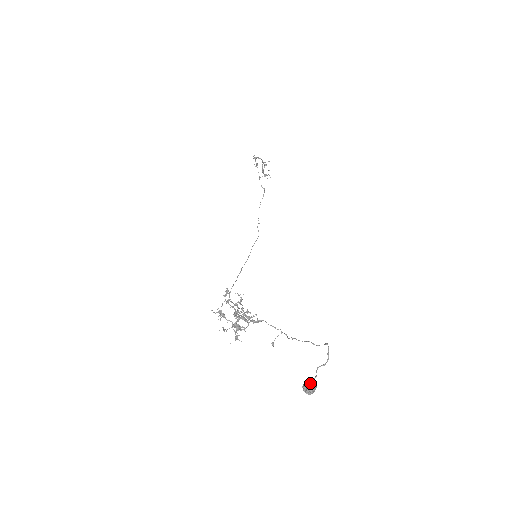
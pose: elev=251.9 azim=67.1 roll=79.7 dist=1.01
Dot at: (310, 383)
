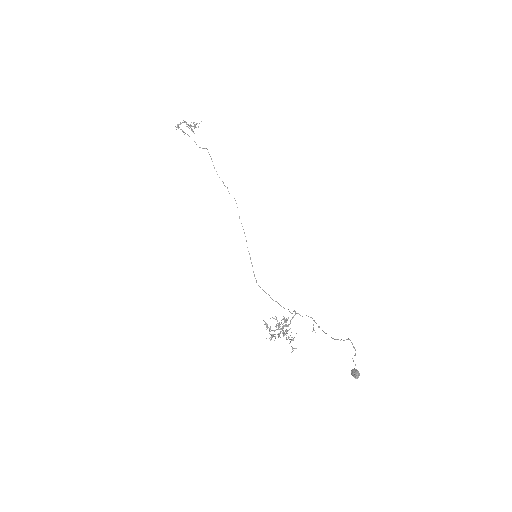
Dot at: (355, 374)
